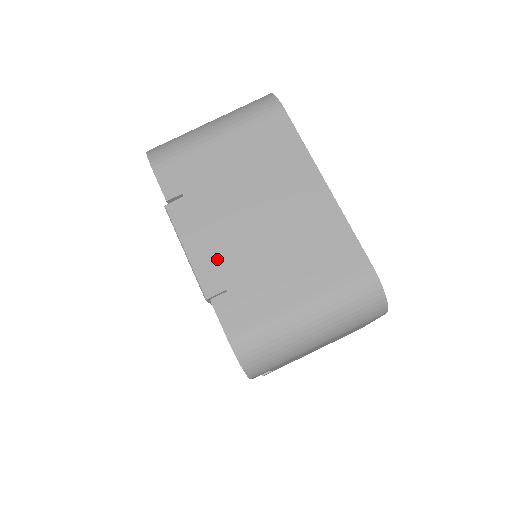
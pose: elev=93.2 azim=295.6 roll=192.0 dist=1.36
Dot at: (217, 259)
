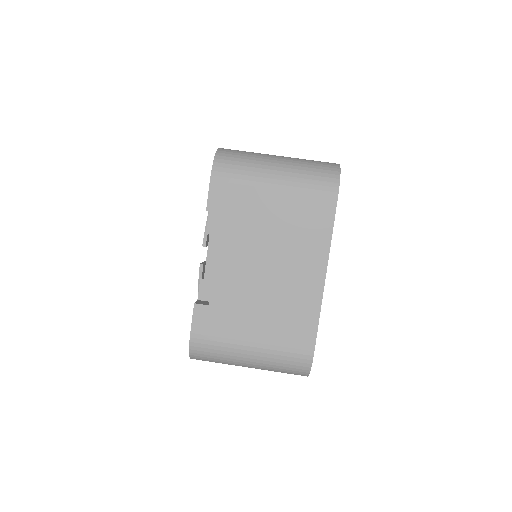
Dot at: occluded
